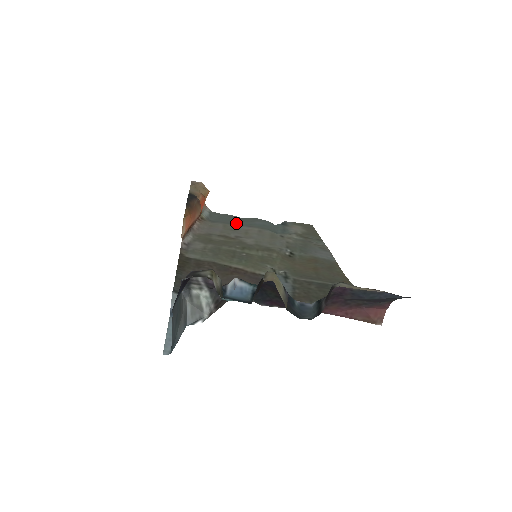
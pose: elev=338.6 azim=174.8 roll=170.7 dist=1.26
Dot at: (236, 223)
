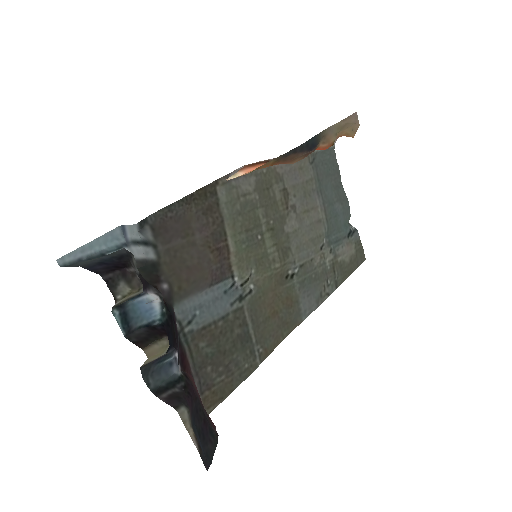
Dot at: (325, 186)
